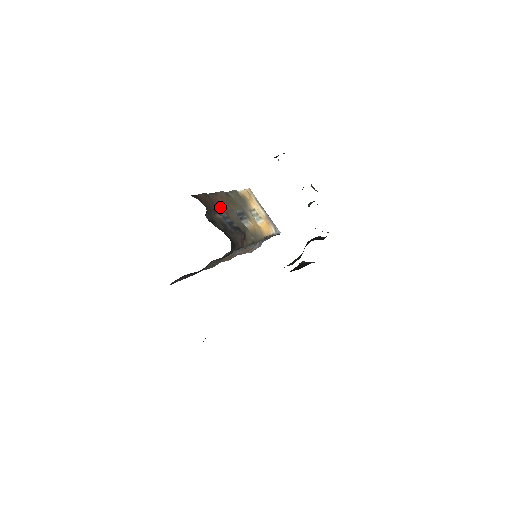
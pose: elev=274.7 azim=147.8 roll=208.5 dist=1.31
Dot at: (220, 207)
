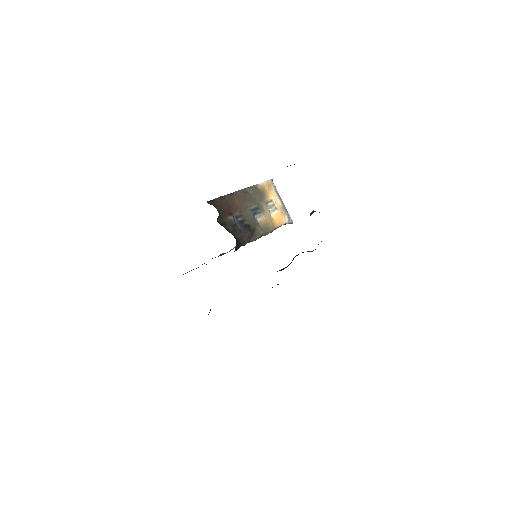
Dot at: (235, 207)
